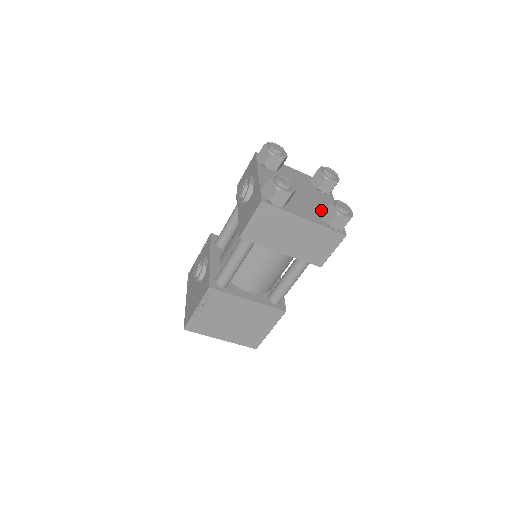
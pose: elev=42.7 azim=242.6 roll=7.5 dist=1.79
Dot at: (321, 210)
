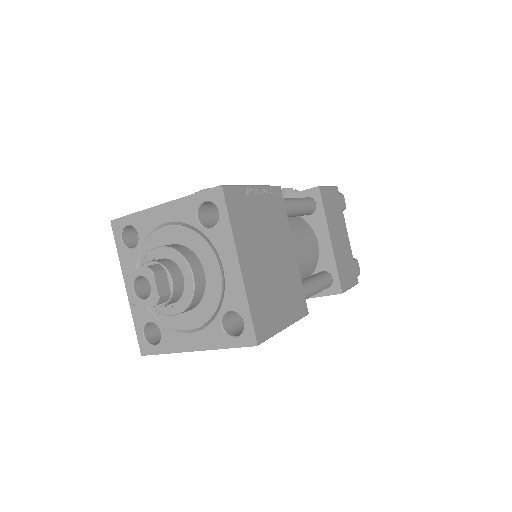
Dot at: occluded
